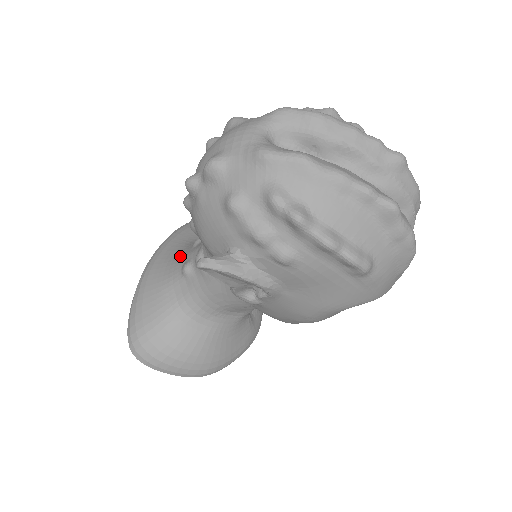
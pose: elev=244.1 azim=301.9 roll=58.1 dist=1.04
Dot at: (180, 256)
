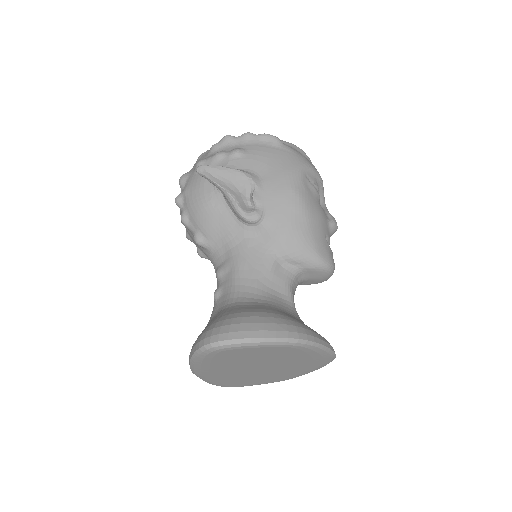
Dot at: occluded
